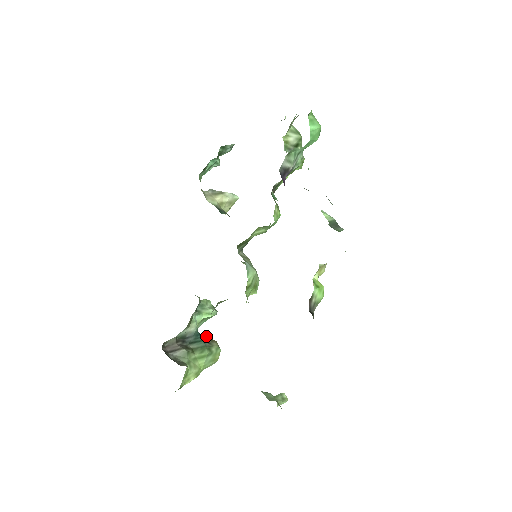
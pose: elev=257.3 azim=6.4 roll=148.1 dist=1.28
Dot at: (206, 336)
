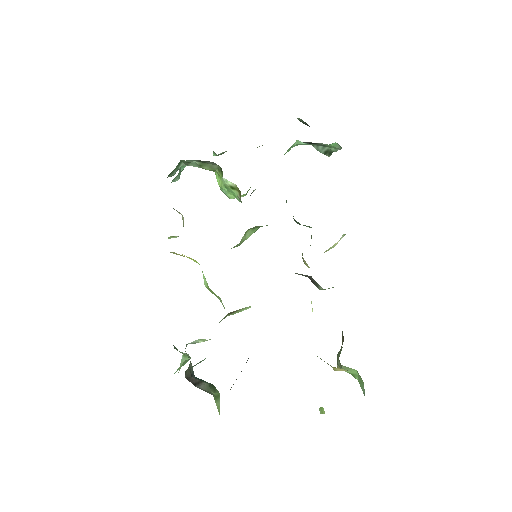
Dot at: occluded
